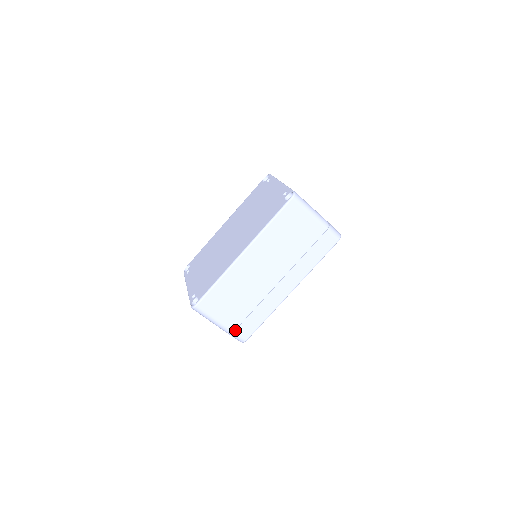
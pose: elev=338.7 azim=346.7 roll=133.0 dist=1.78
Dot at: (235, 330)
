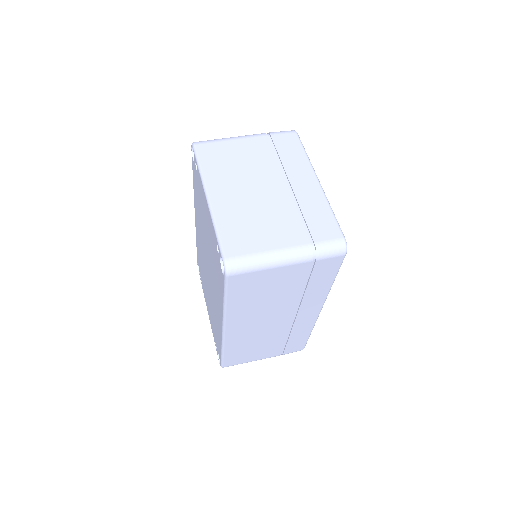
Dot at: (283, 353)
